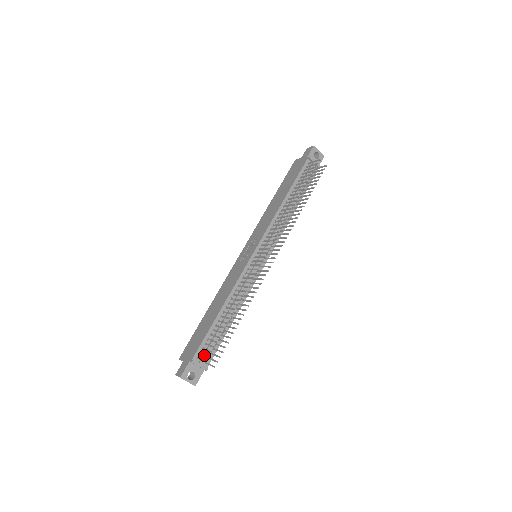
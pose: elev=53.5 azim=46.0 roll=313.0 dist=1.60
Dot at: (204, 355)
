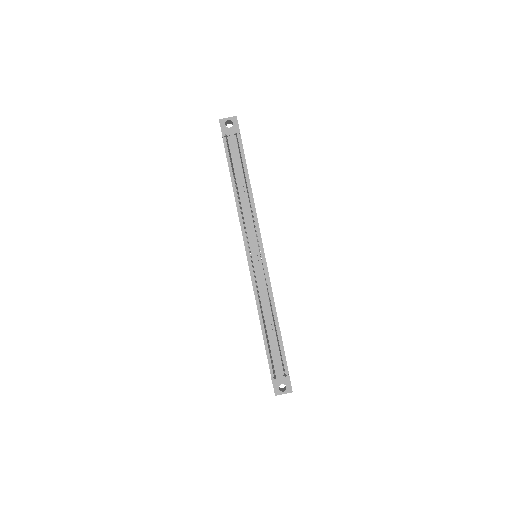
Dot at: (273, 372)
